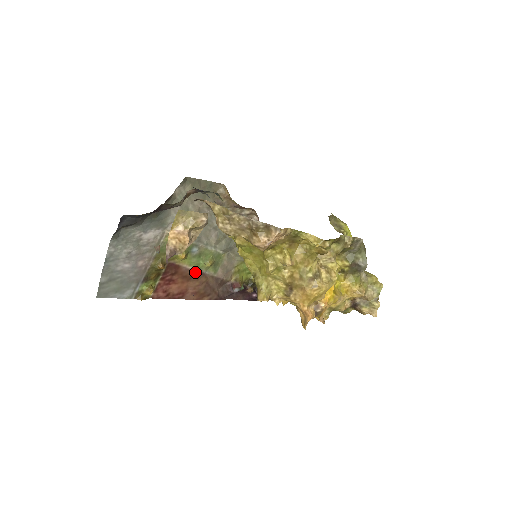
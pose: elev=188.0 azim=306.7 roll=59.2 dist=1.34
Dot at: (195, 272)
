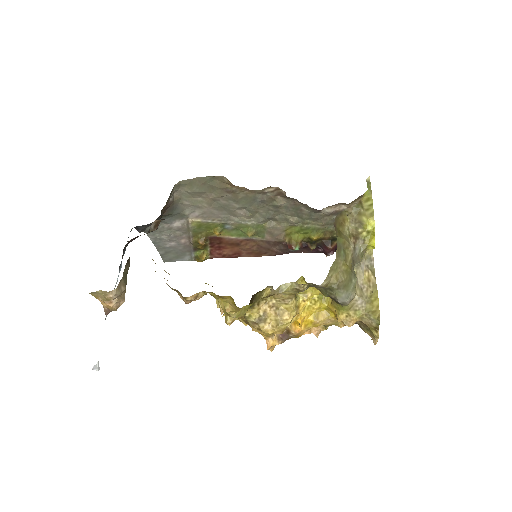
Dot at: (240, 240)
